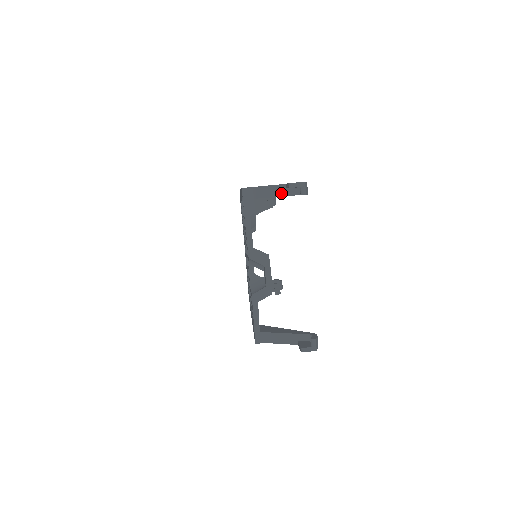
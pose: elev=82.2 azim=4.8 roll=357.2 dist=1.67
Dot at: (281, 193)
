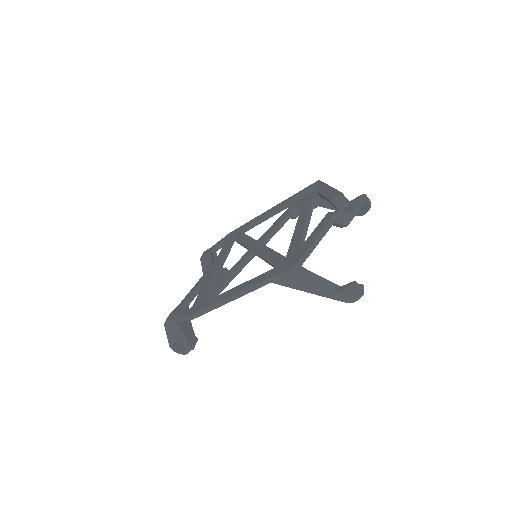
Dot at: occluded
